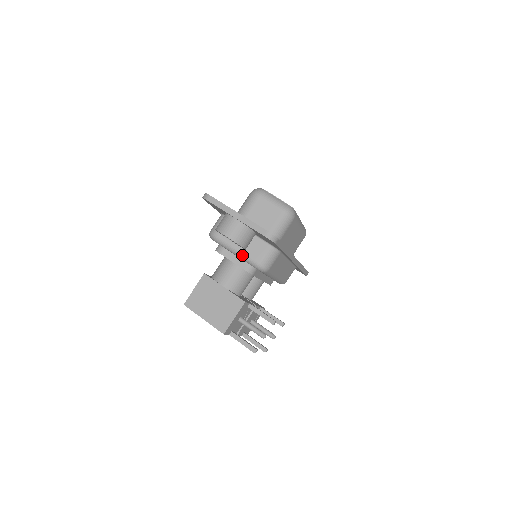
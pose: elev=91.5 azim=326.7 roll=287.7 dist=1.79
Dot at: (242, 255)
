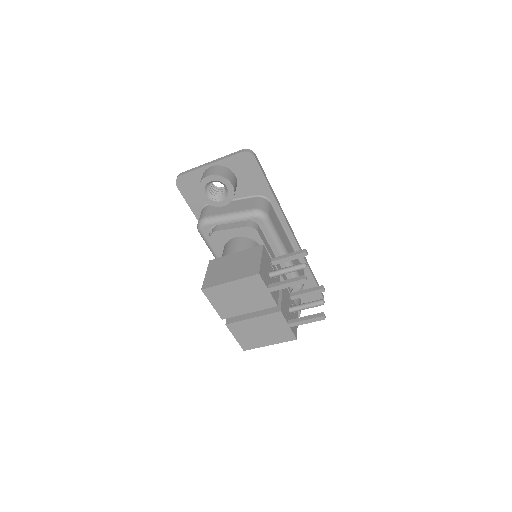
Dot at: (236, 214)
